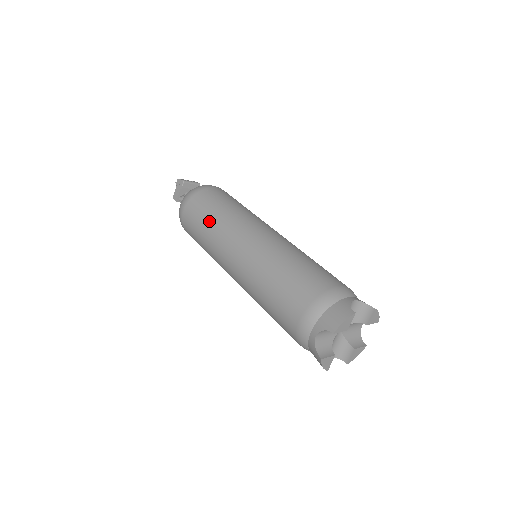
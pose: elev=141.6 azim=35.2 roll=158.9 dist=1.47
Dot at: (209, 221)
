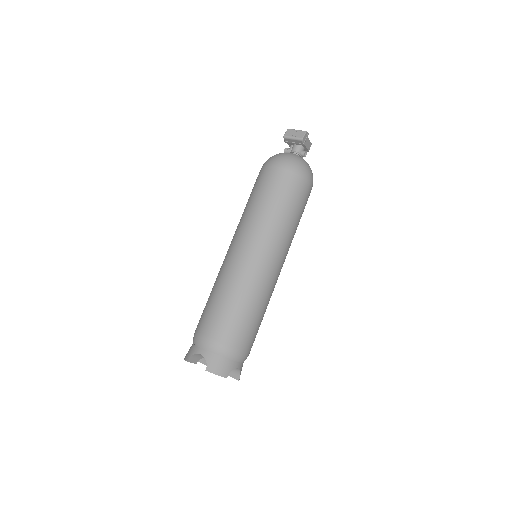
Dot at: occluded
